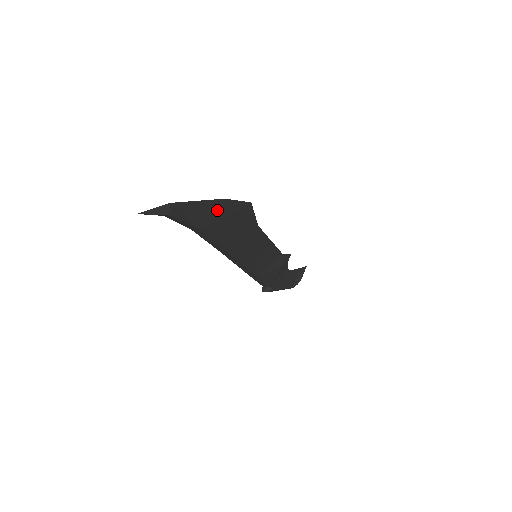
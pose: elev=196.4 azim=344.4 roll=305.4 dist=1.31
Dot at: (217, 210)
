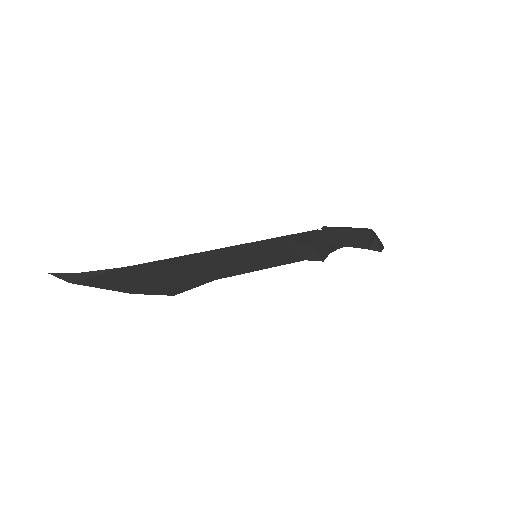
Dot at: (131, 287)
